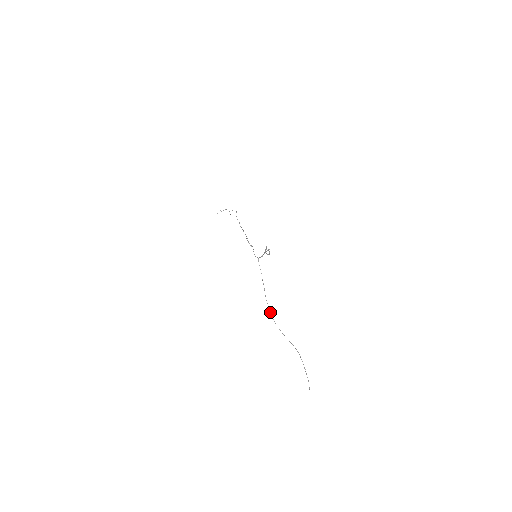
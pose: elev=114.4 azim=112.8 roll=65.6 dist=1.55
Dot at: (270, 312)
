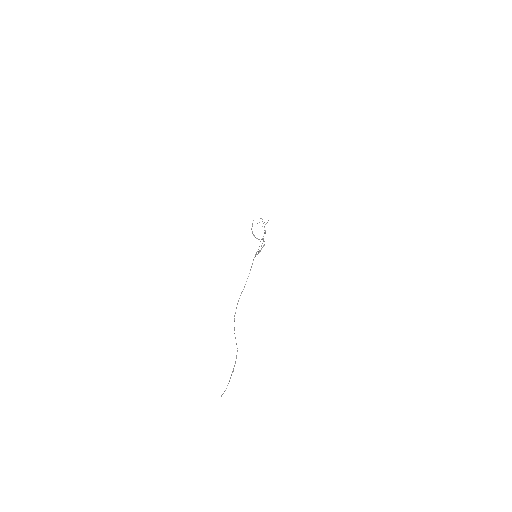
Dot at: (236, 308)
